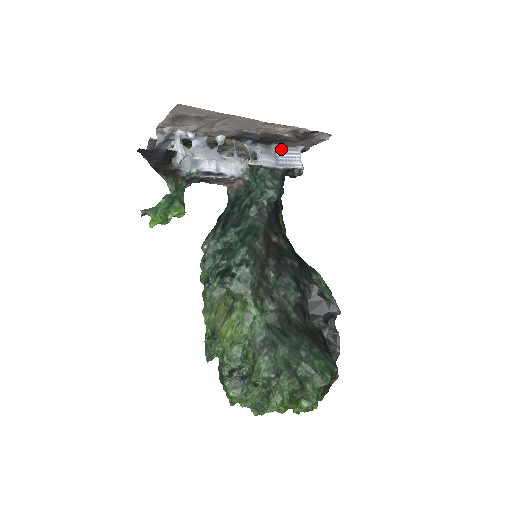
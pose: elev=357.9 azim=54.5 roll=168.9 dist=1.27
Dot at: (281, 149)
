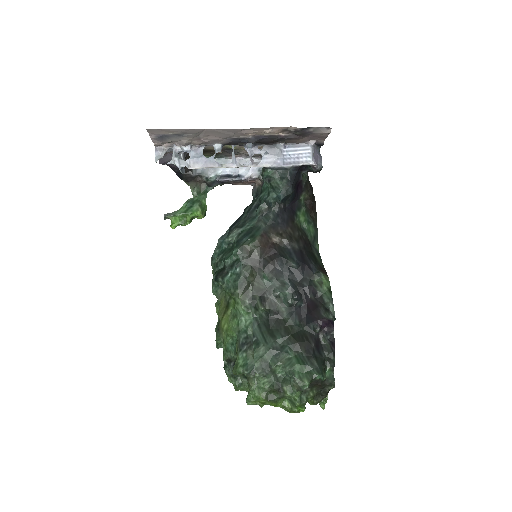
Dot at: (289, 147)
